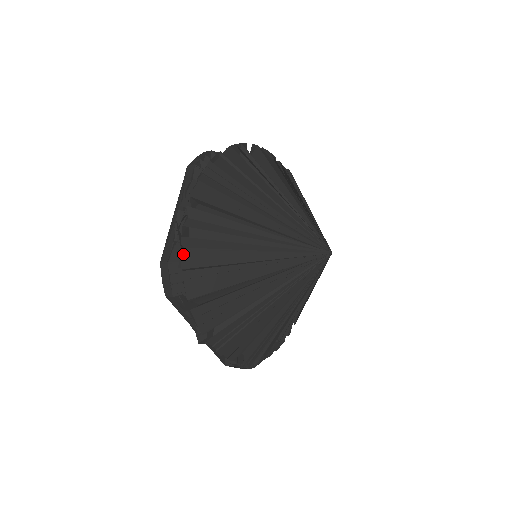
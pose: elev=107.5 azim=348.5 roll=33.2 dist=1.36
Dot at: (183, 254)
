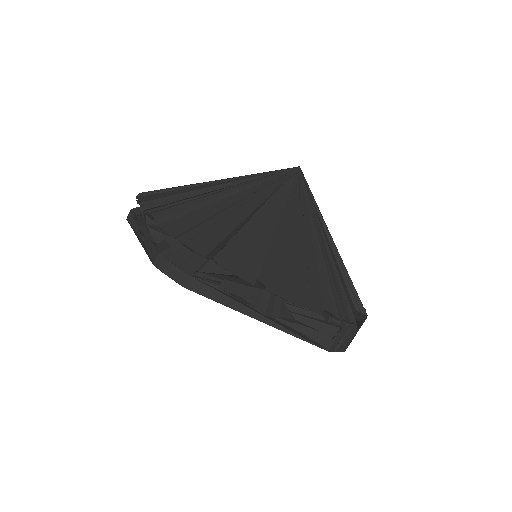
Dot at: (165, 229)
